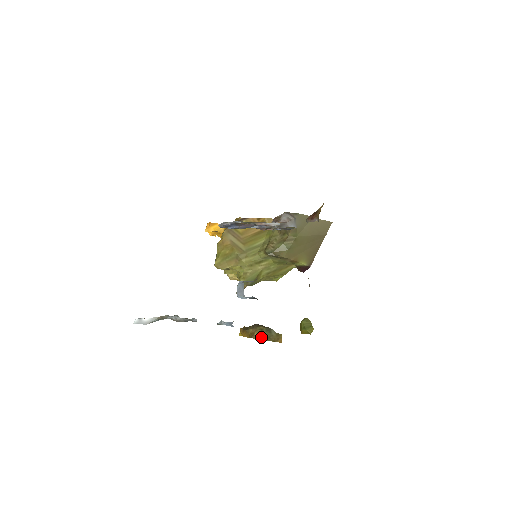
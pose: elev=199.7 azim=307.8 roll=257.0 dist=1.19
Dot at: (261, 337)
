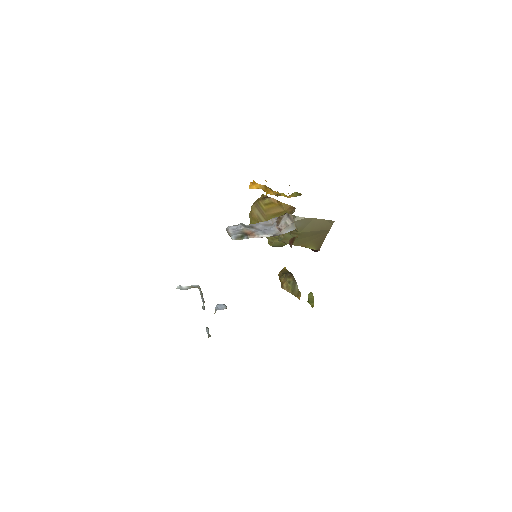
Dot at: (287, 289)
